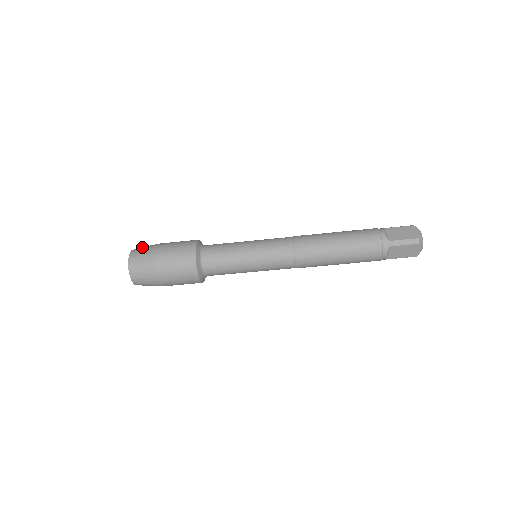
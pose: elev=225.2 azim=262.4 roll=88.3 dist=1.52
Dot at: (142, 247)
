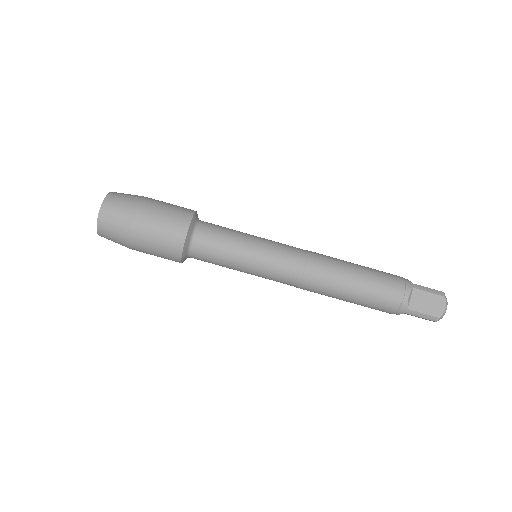
Dot at: occluded
